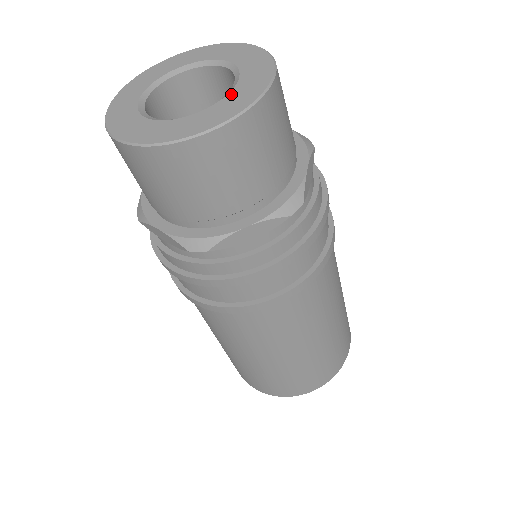
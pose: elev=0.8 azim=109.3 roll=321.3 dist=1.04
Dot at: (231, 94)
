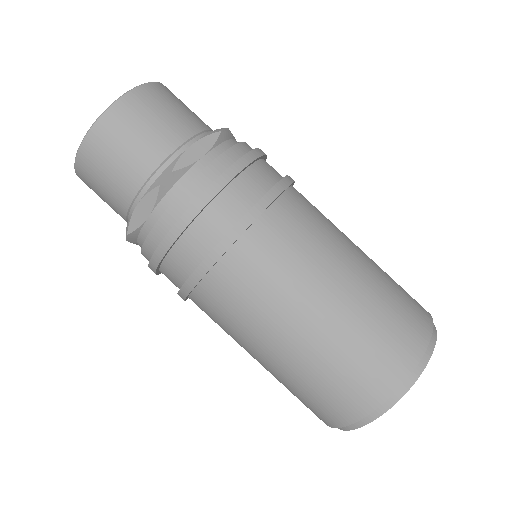
Dot at: occluded
